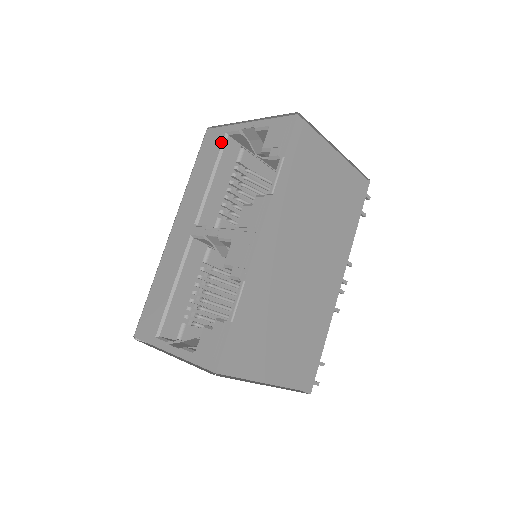
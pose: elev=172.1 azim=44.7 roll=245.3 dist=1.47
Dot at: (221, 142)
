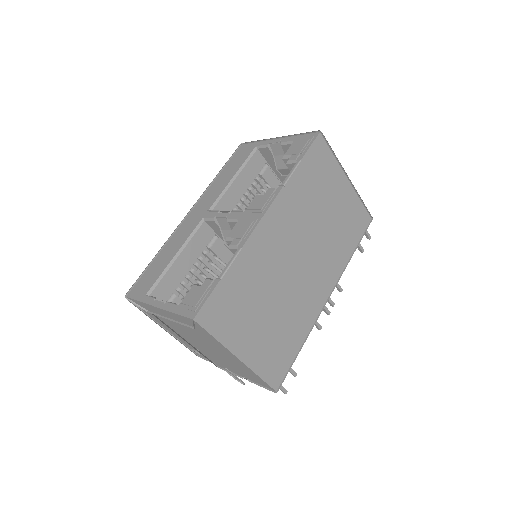
Dot at: (250, 153)
